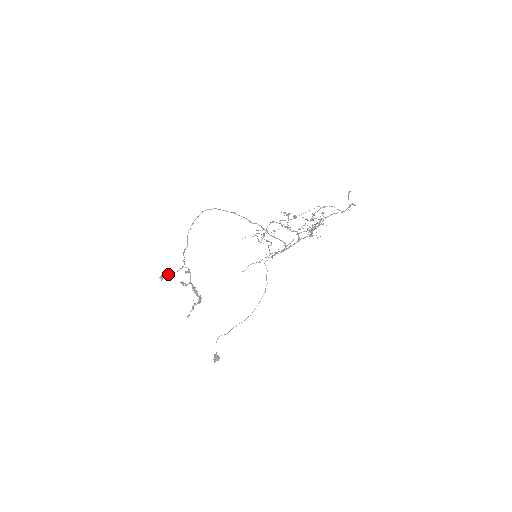
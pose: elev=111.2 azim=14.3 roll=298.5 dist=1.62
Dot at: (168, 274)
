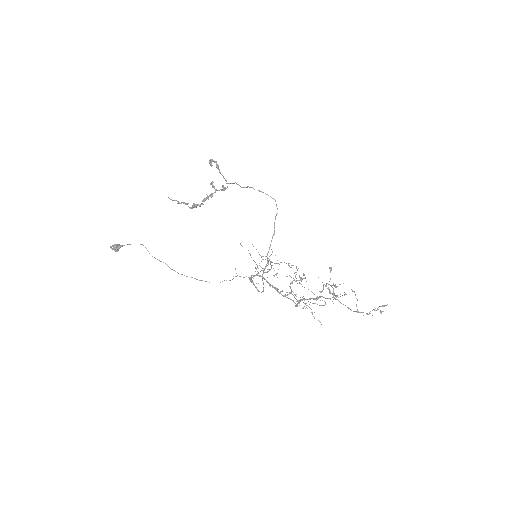
Dot at: (218, 167)
